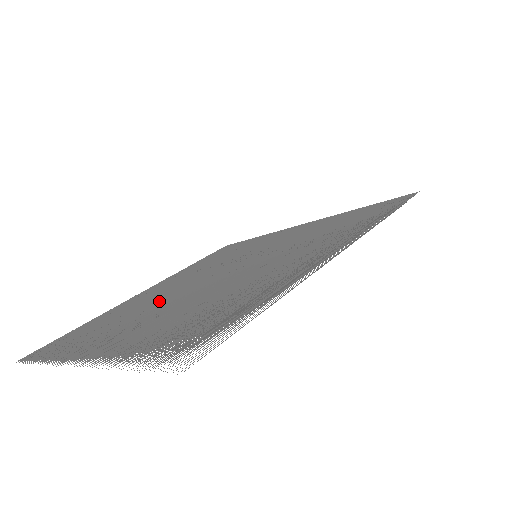
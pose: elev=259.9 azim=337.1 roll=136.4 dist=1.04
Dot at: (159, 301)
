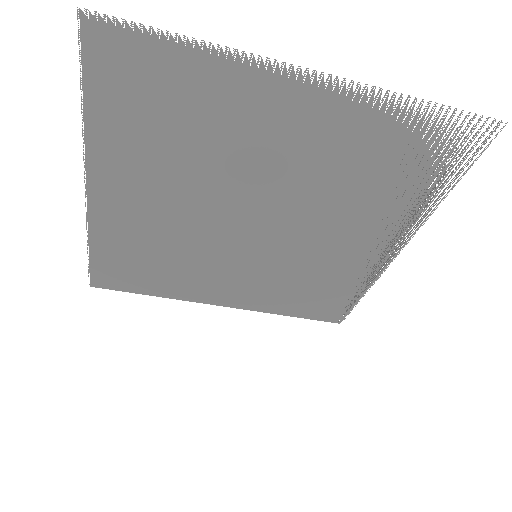
Dot at: (222, 180)
